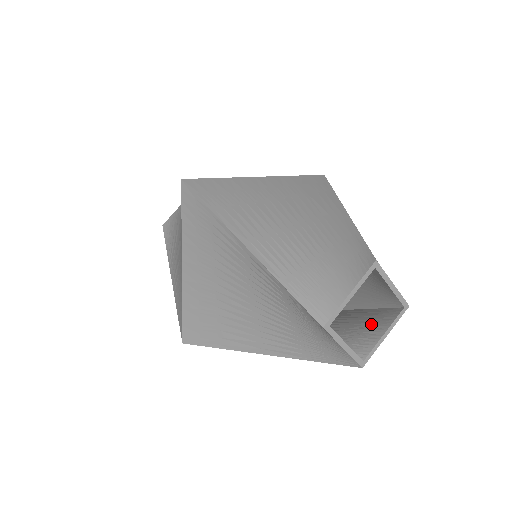
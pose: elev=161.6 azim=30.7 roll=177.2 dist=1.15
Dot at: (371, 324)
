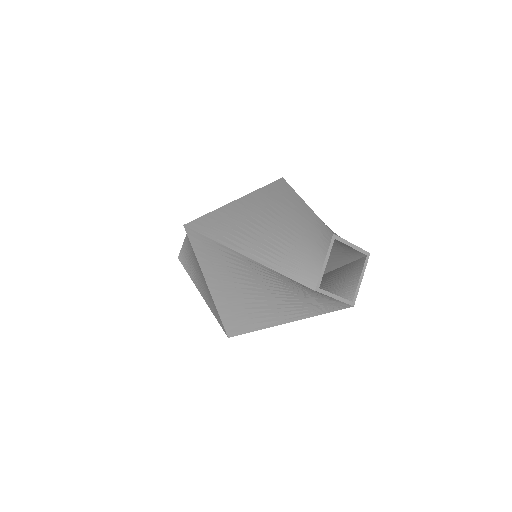
Dot at: (350, 275)
